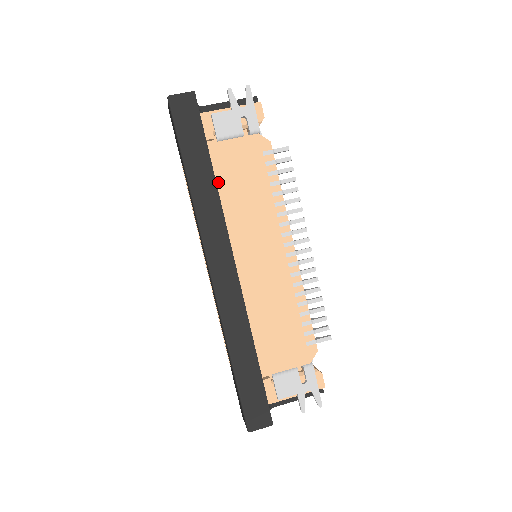
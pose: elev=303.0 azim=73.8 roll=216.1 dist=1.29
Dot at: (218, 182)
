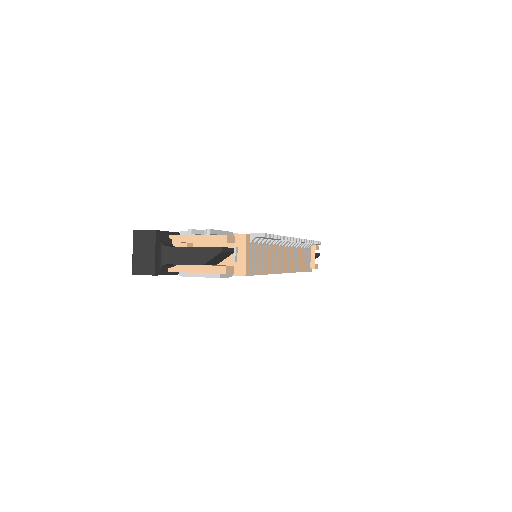
Dot at: occluded
